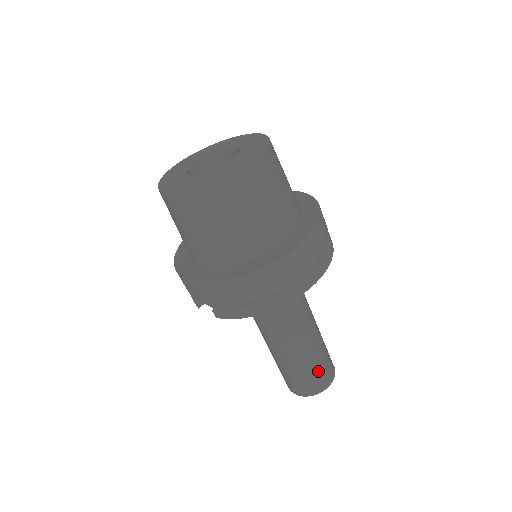
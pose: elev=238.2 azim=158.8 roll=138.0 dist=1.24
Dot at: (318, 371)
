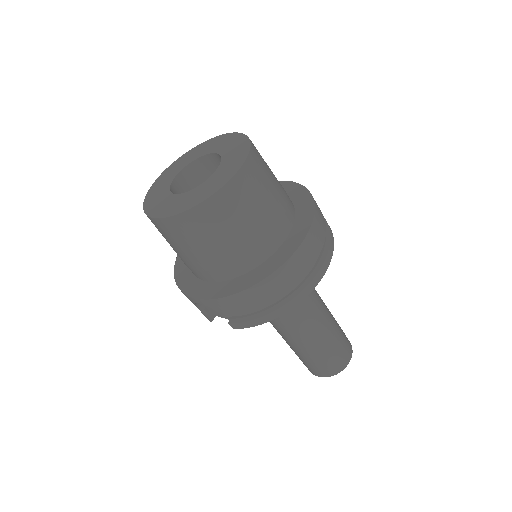
Dot at: (337, 351)
